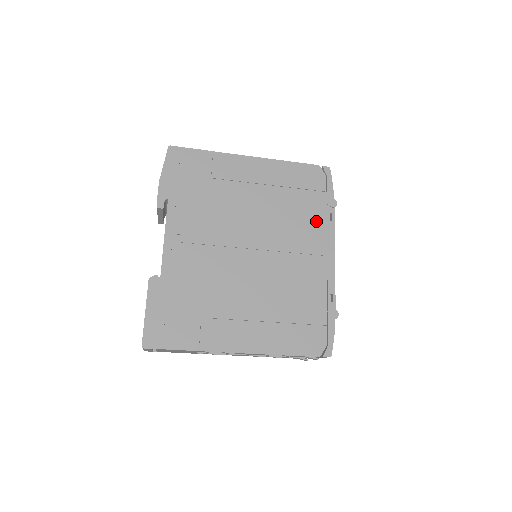
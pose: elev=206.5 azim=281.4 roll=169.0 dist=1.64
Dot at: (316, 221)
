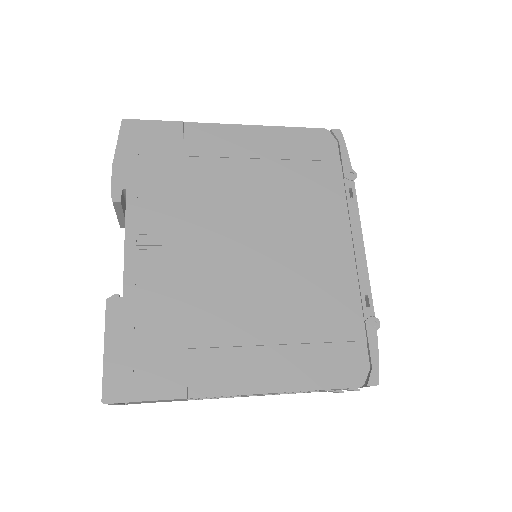
Dot at: (332, 200)
